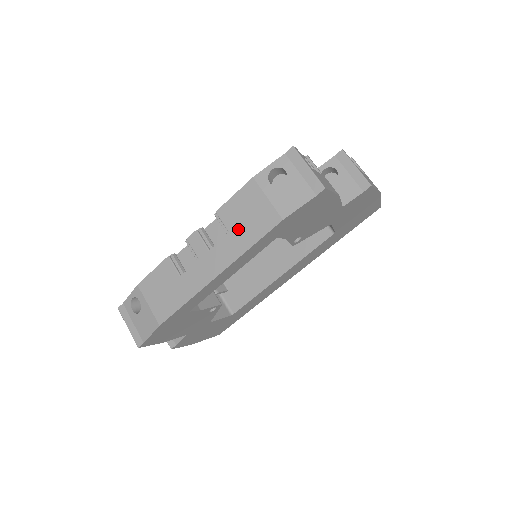
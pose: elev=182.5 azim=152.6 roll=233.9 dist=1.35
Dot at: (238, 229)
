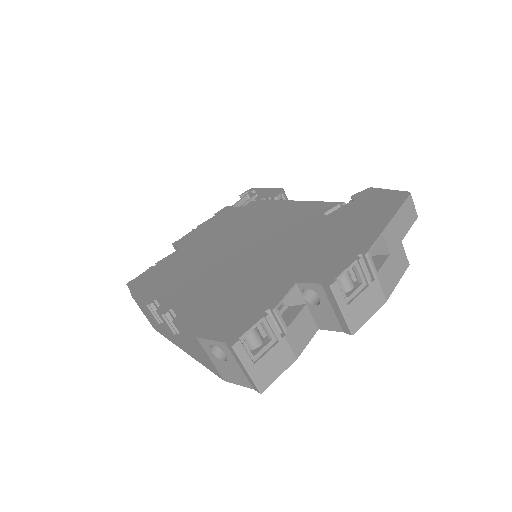
Dot at: (192, 349)
